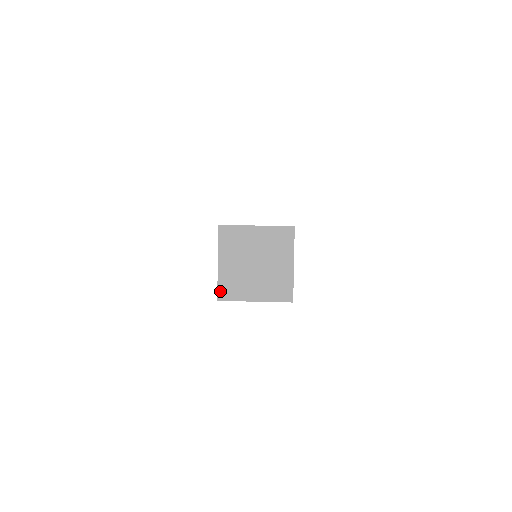
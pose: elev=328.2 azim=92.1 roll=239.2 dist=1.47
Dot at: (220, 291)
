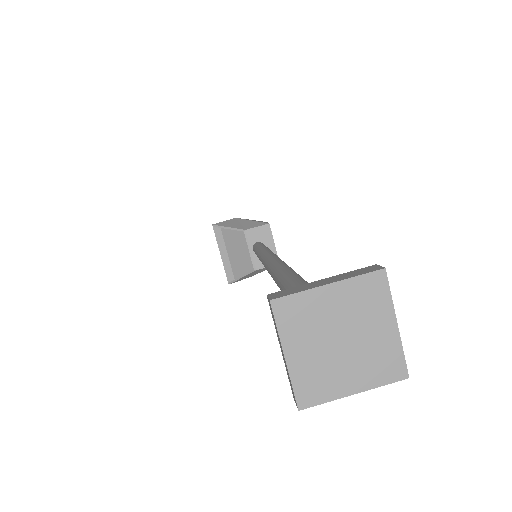
Dot at: (299, 396)
